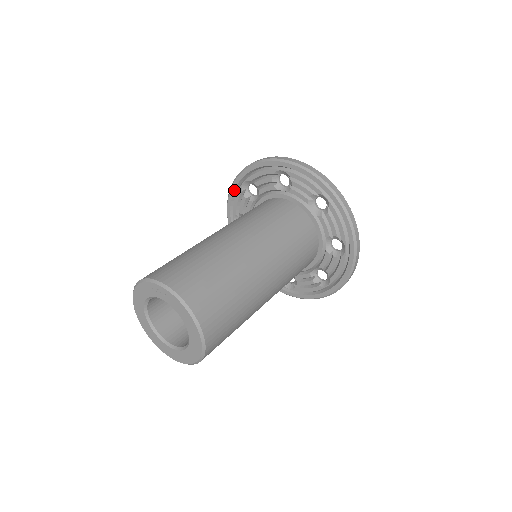
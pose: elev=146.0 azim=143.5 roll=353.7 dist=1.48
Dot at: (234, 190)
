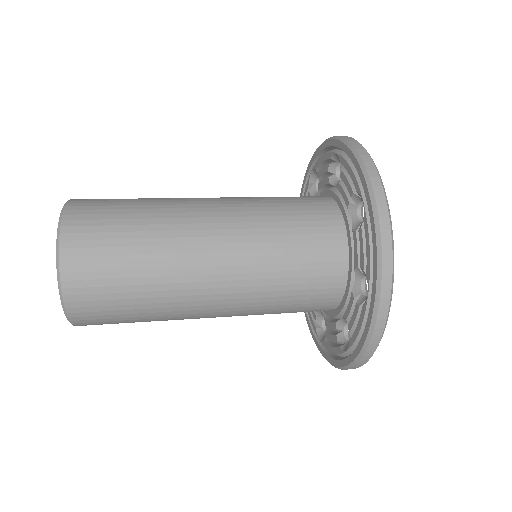
Dot at: occluded
